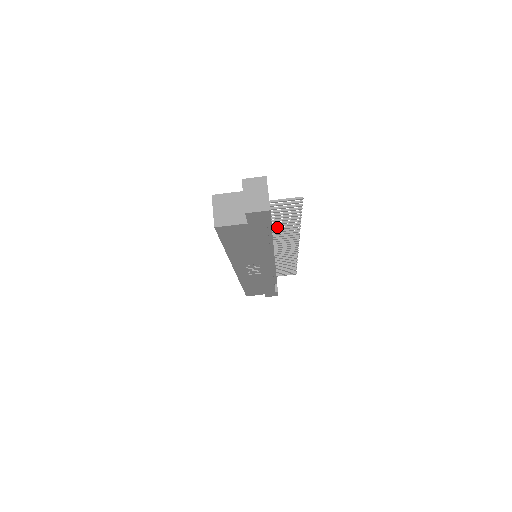
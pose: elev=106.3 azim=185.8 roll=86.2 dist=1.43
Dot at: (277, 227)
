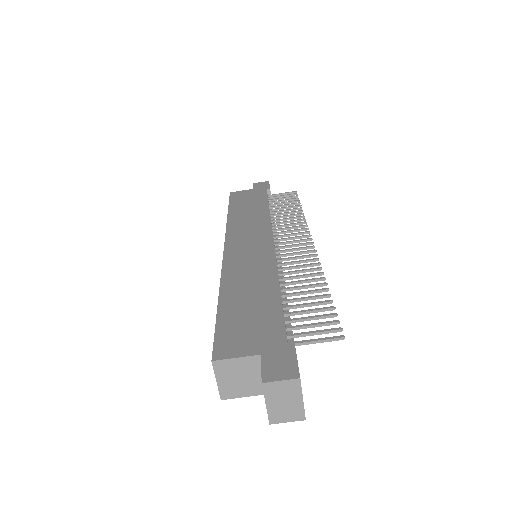
Dot at: (293, 282)
